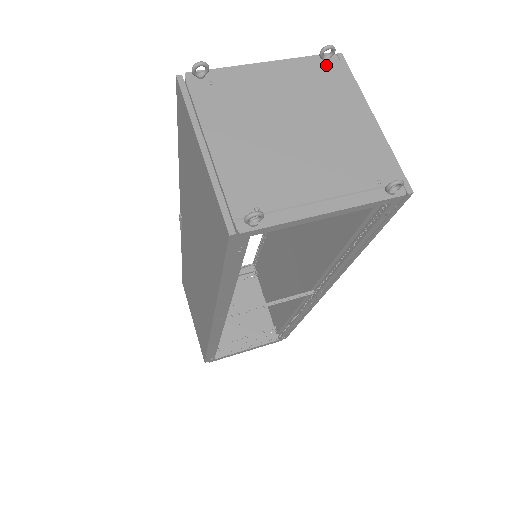
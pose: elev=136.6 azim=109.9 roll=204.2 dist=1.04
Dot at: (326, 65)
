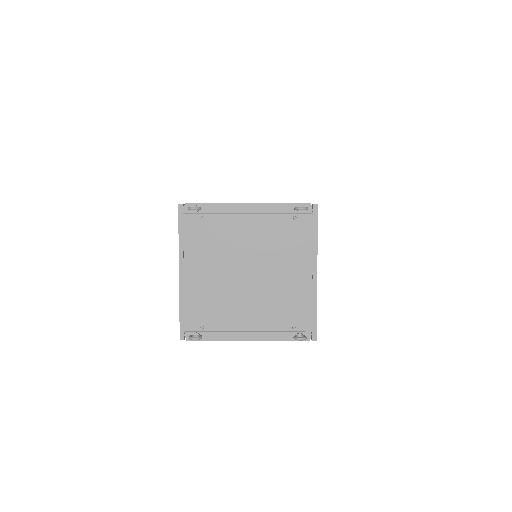
Dot at: (298, 216)
